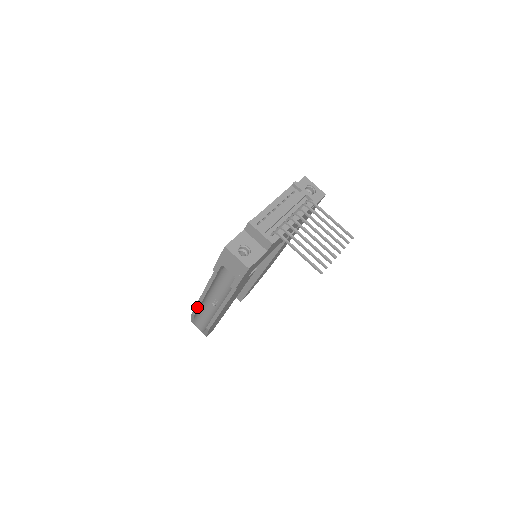
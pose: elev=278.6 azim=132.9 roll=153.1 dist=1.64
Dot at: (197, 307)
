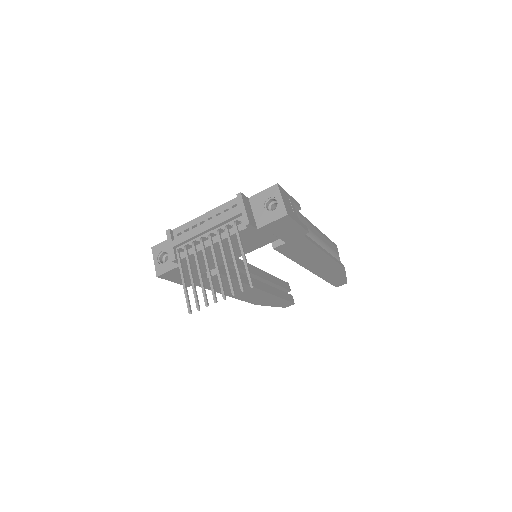
Dot at: occluded
